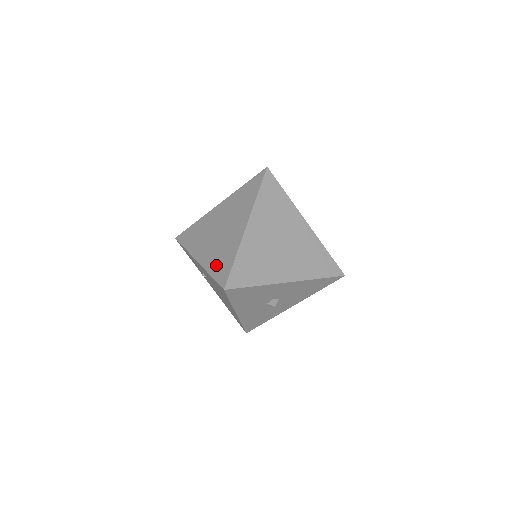
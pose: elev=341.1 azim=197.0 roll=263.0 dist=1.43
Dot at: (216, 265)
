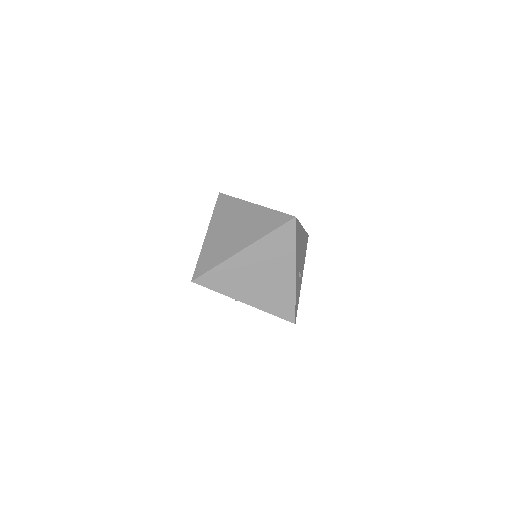
Dot at: (206, 256)
